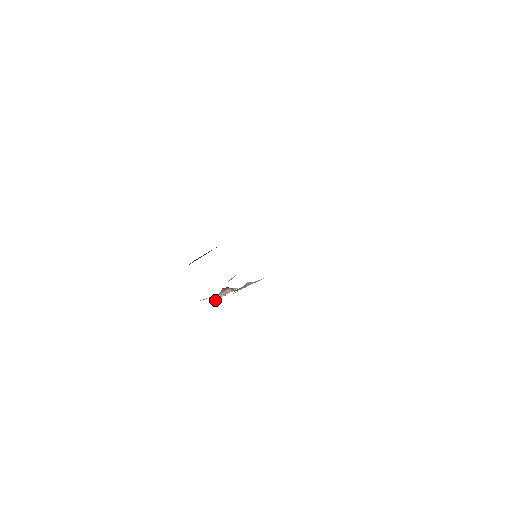
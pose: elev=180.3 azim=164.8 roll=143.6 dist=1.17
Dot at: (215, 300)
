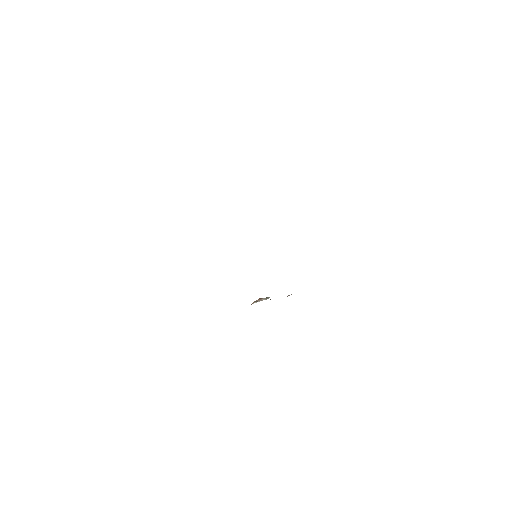
Dot at: occluded
